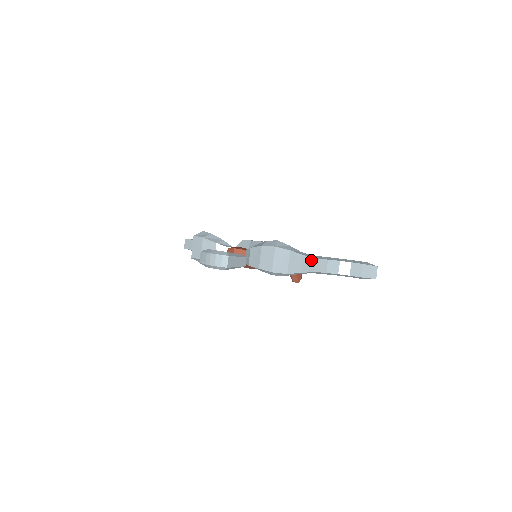
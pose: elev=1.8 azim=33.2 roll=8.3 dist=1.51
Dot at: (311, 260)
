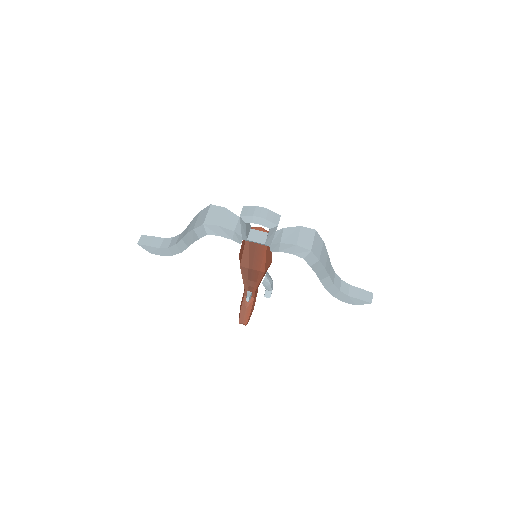
Dot at: (329, 263)
